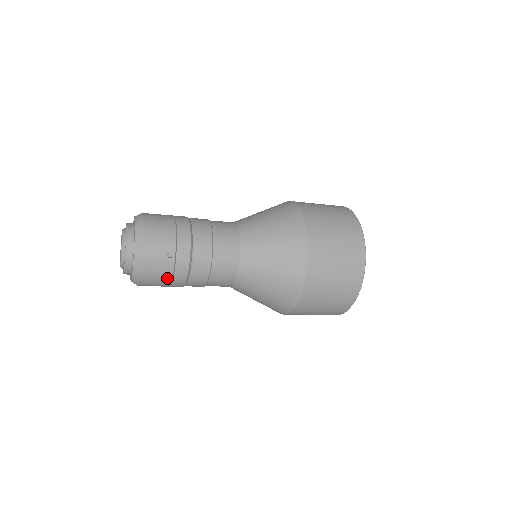
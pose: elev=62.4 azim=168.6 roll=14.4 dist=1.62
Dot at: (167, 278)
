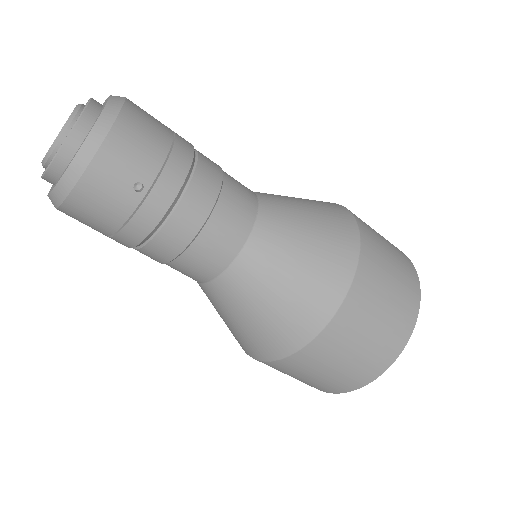
Dot at: (113, 221)
